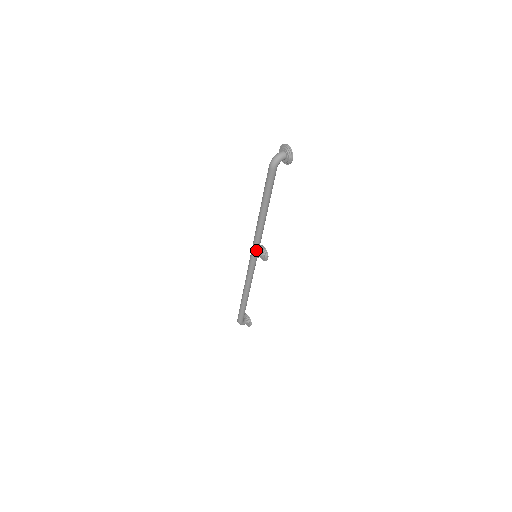
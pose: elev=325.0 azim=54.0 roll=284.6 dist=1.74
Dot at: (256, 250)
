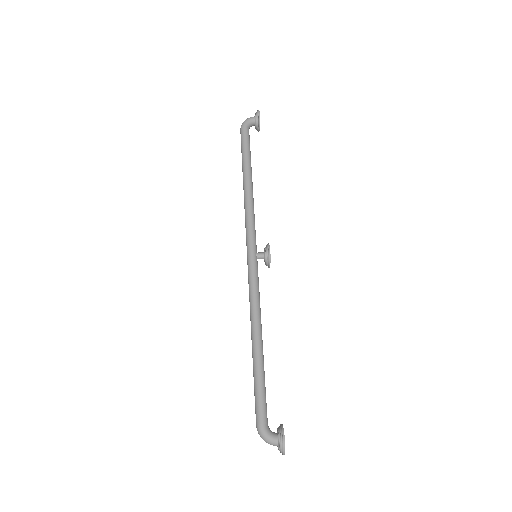
Dot at: (249, 237)
